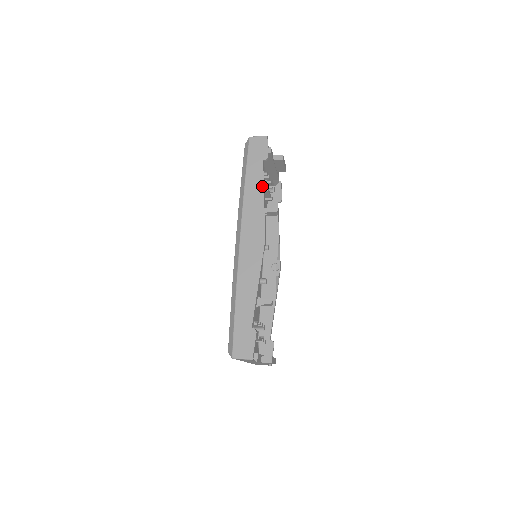
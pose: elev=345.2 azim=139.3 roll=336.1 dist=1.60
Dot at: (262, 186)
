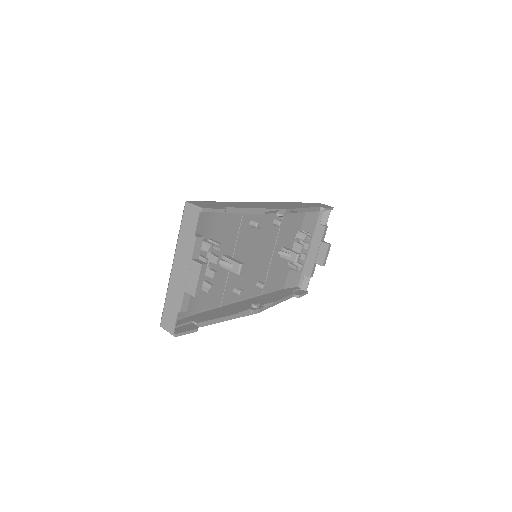
Dot at: (309, 207)
